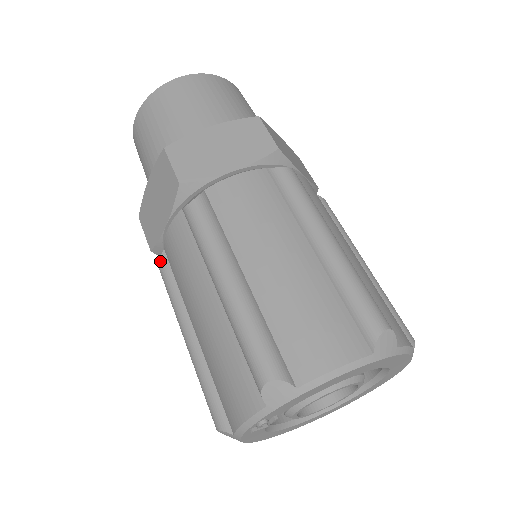
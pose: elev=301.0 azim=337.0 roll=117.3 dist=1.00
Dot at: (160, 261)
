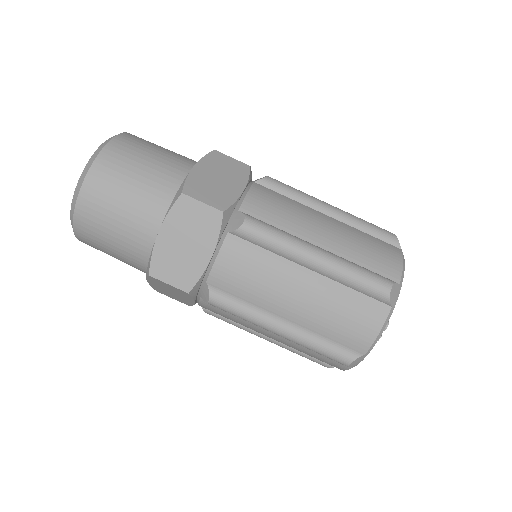
Dot at: (211, 292)
